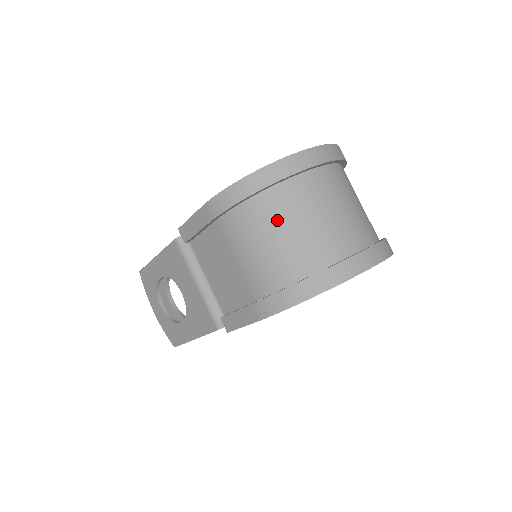
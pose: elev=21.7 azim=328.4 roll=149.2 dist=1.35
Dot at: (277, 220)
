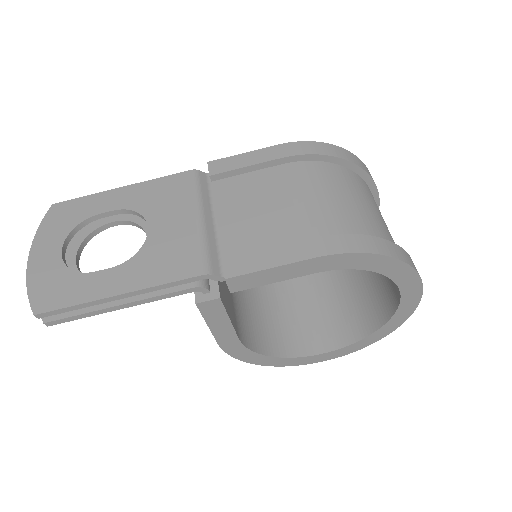
Dot at: (358, 192)
